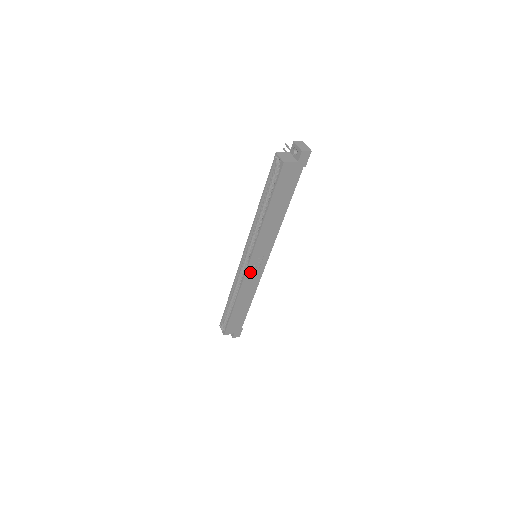
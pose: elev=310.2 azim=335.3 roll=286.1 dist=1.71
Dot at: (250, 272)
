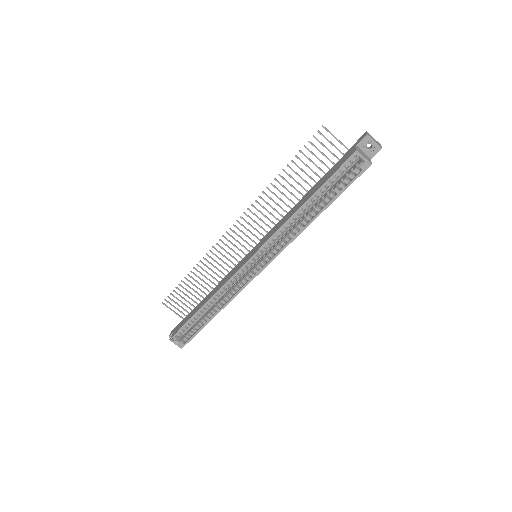
Dot at: occluded
